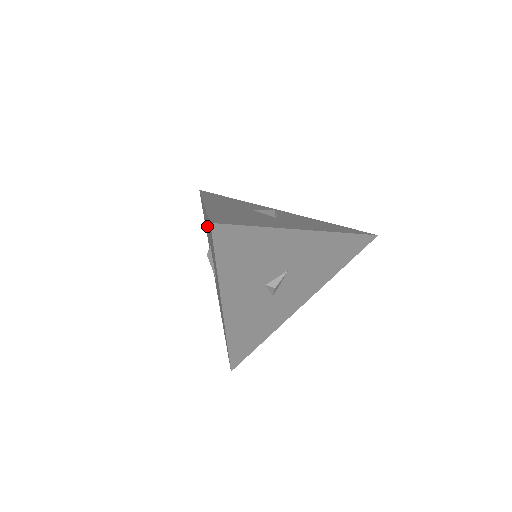
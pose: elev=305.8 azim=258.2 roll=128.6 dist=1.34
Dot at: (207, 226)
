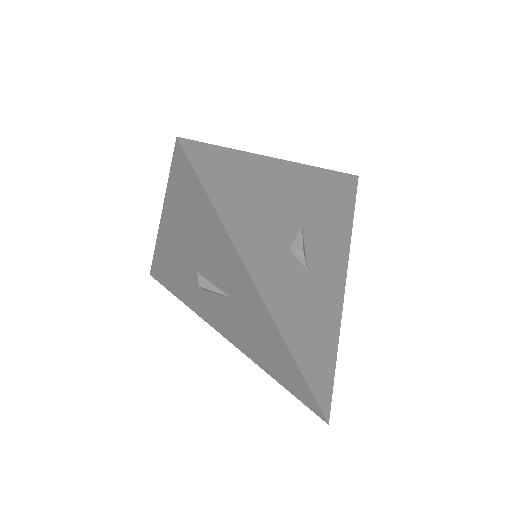
Dot at: (179, 245)
